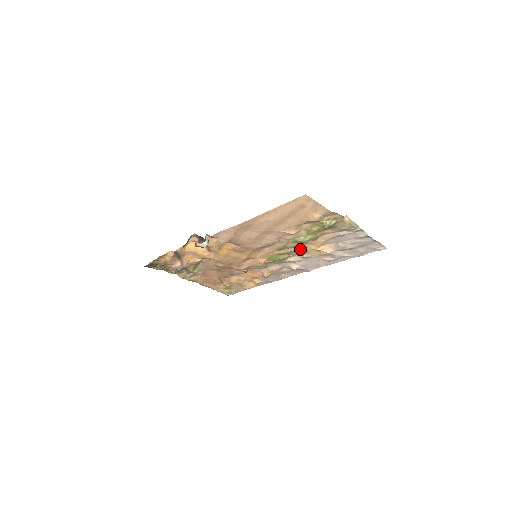
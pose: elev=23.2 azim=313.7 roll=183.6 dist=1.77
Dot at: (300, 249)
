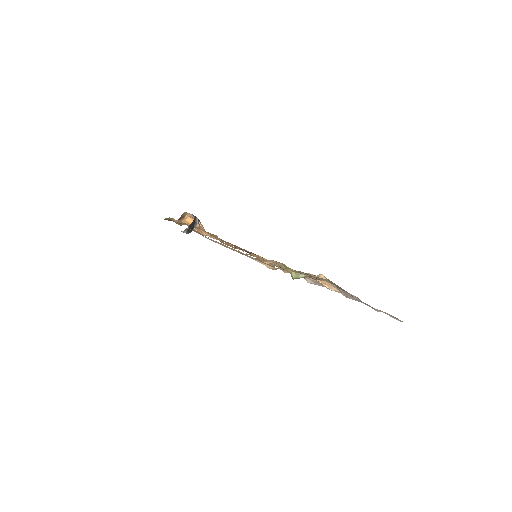
Dot at: occluded
